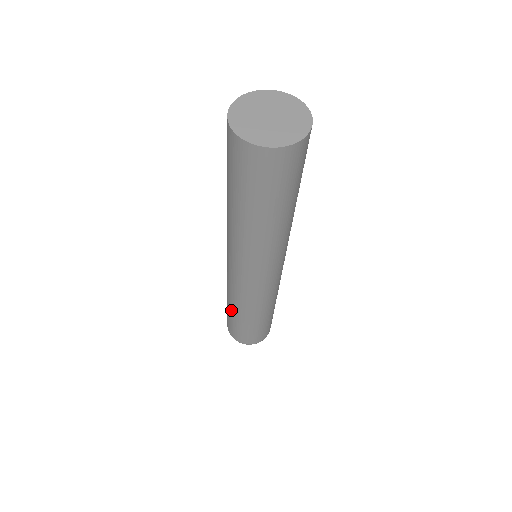
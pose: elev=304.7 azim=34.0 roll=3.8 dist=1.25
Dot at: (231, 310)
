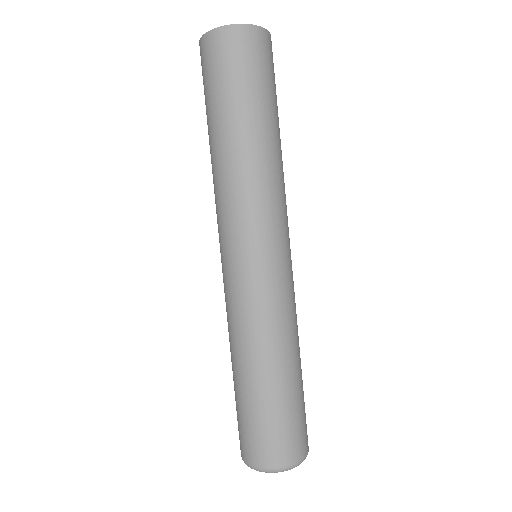
Dot at: occluded
